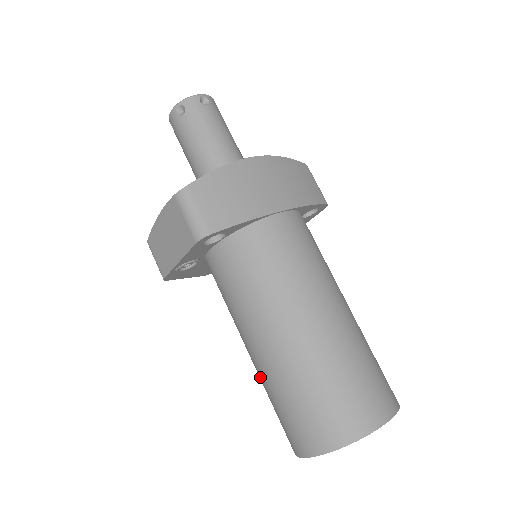
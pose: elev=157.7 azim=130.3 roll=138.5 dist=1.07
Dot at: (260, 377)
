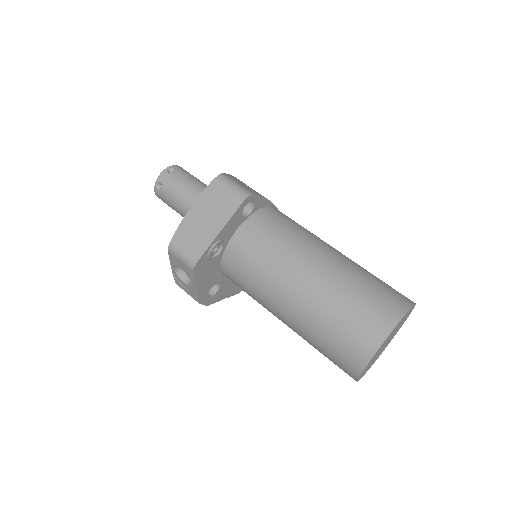
Dot at: (312, 310)
